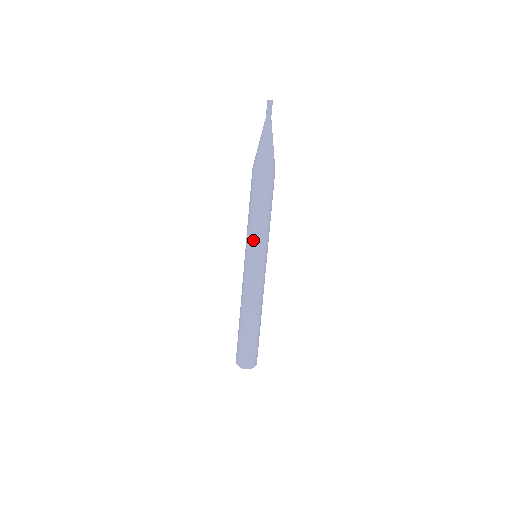
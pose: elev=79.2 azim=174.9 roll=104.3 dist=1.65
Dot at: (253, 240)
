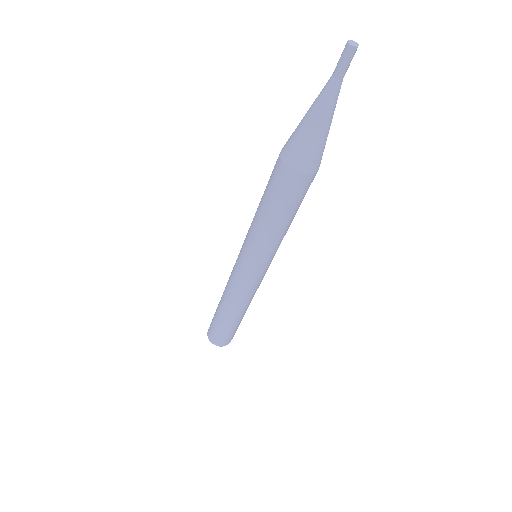
Dot at: (269, 254)
